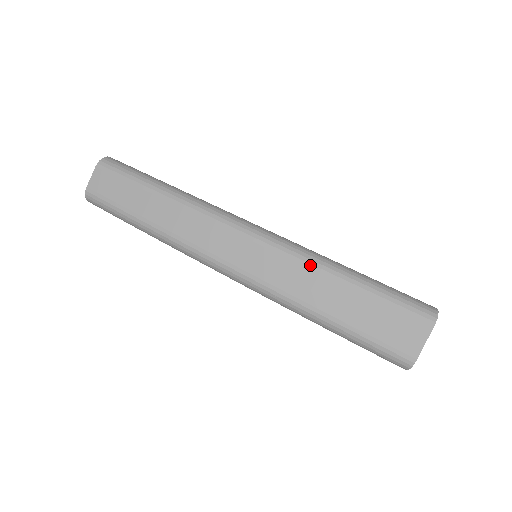
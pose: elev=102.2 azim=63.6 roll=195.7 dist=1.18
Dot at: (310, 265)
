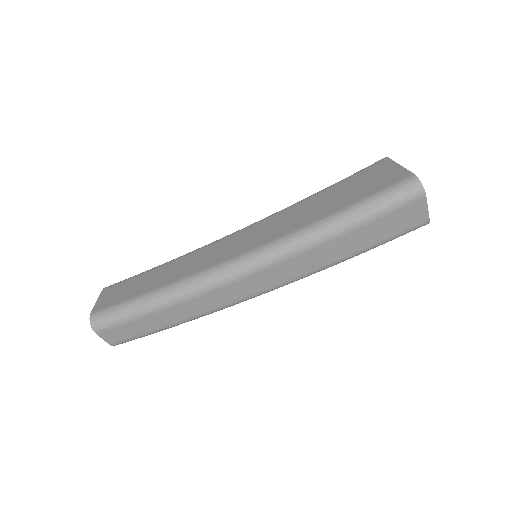
Dot at: (309, 249)
